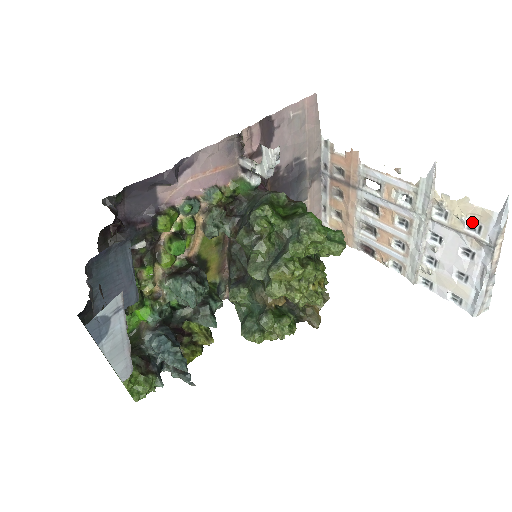
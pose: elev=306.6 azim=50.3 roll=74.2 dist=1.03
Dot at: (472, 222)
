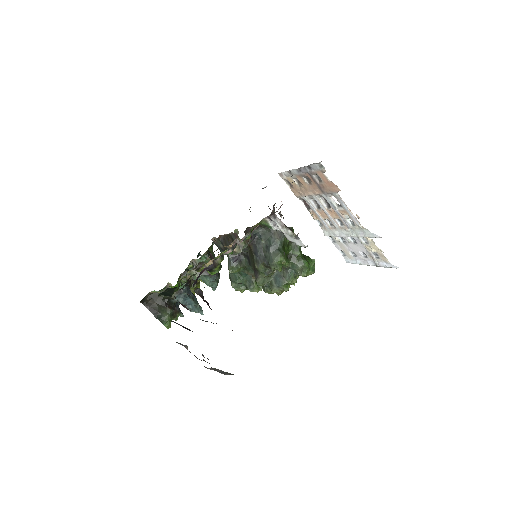
Dot at: (377, 254)
